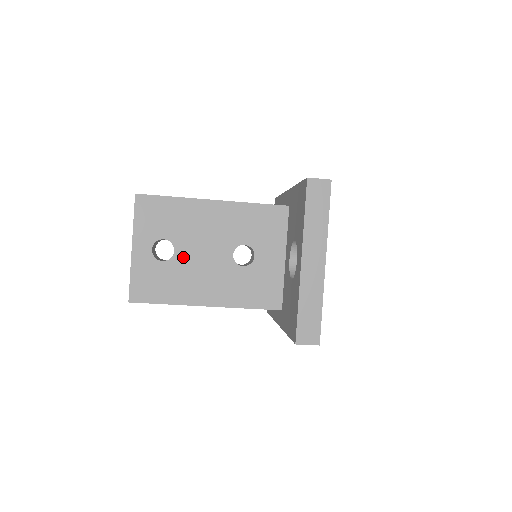
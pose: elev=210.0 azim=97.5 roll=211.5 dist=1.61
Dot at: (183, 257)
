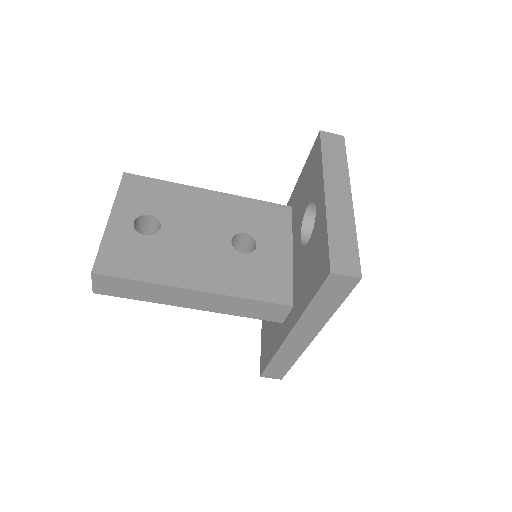
Dot at: (171, 235)
